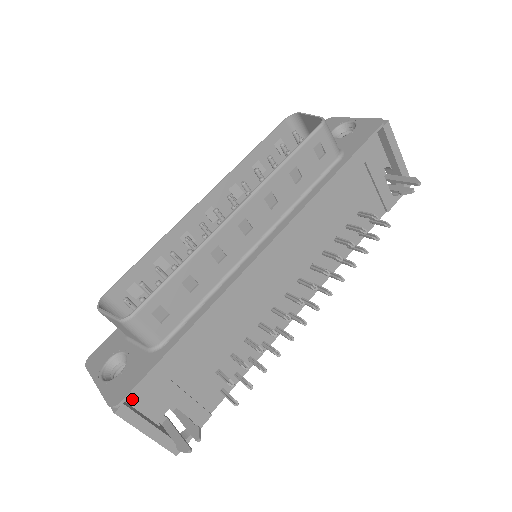
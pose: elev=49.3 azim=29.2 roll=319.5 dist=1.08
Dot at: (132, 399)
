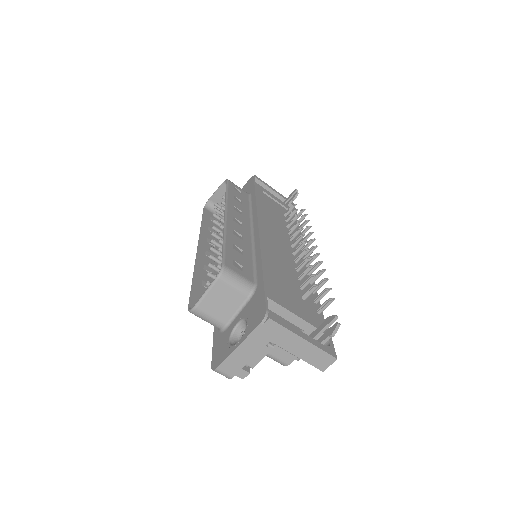
Dot at: occluded
